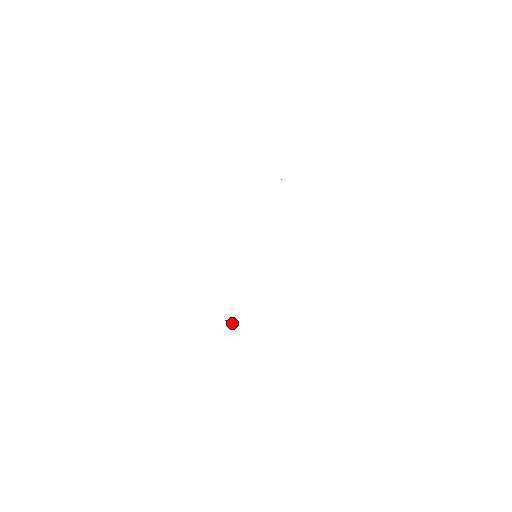
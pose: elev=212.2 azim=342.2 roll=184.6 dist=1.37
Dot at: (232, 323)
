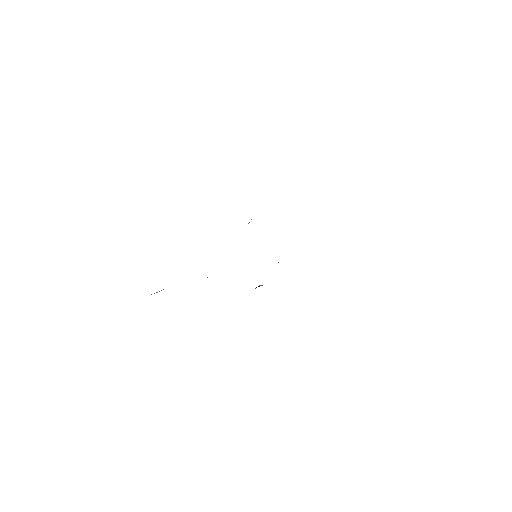
Dot at: (261, 285)
